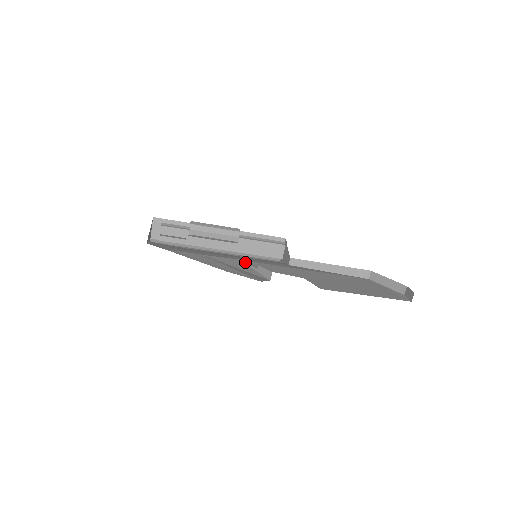
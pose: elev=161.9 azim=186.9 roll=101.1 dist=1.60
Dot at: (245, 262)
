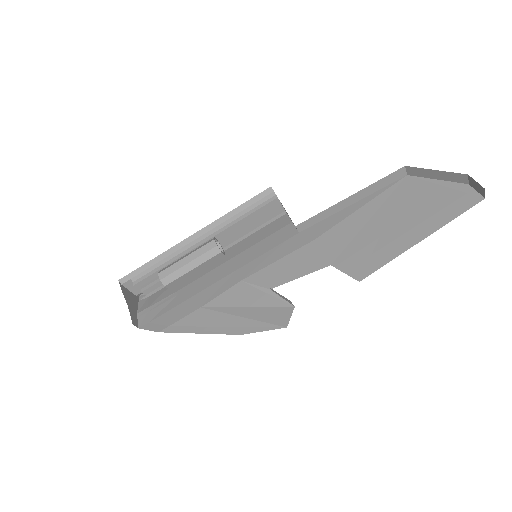
Dot at: (250, 283)
